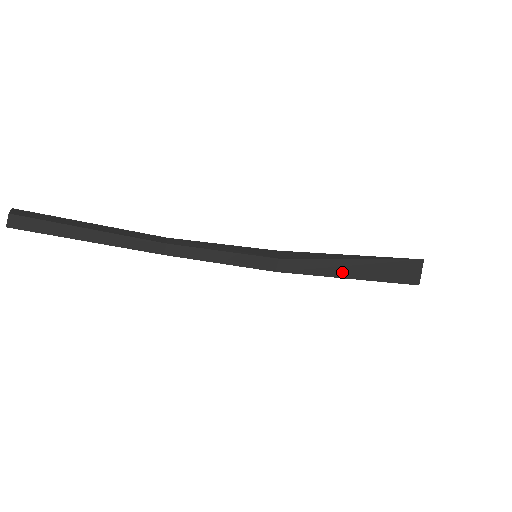
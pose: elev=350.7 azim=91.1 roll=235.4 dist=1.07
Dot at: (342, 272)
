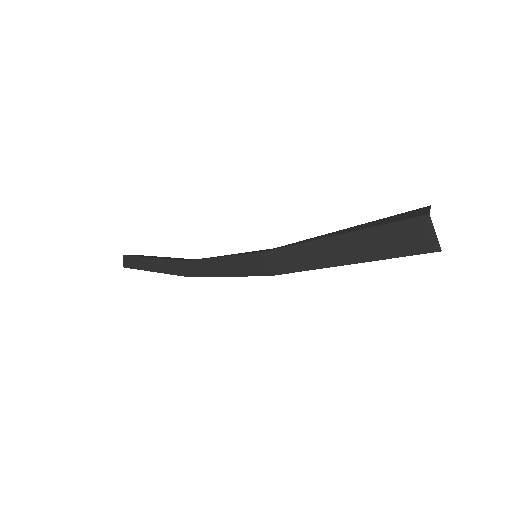
Dot at: (331, 235)
